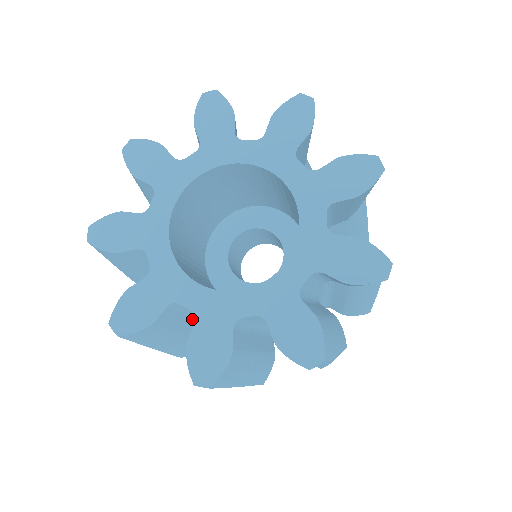
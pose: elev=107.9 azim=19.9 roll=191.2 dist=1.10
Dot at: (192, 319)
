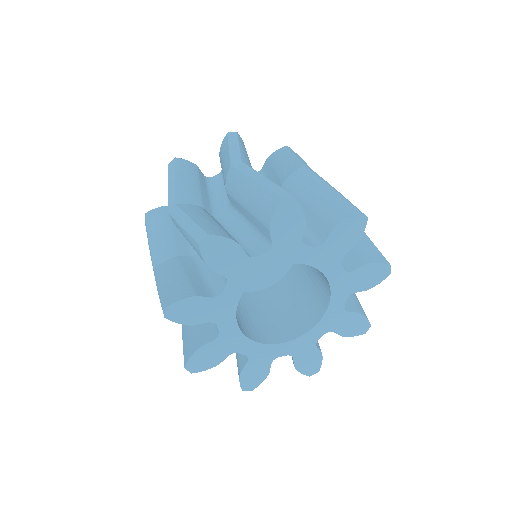
Dot at: occluded
